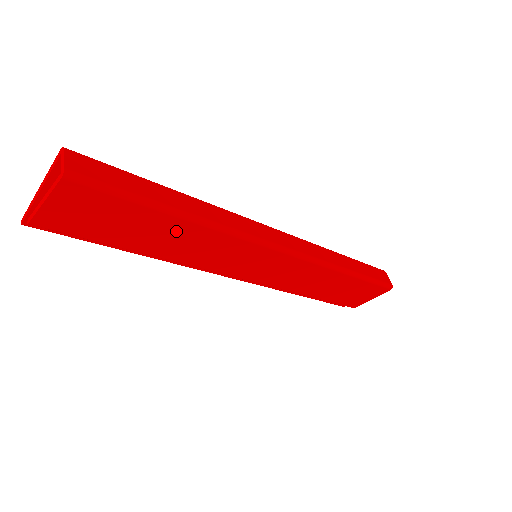
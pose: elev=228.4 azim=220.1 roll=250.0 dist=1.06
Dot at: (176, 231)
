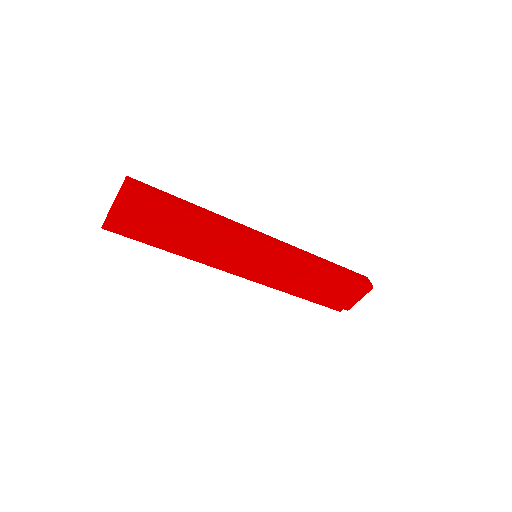
Dot at: (195, 229)
